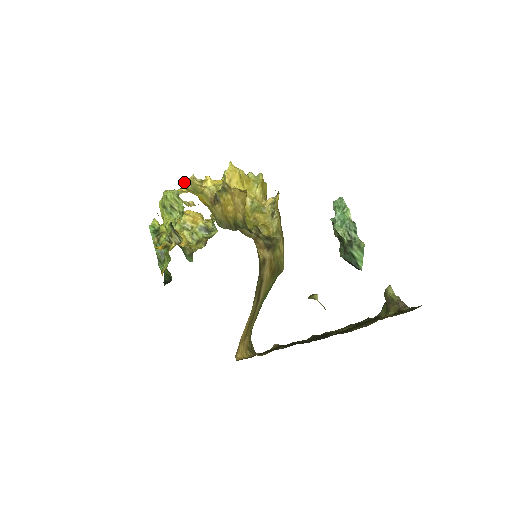
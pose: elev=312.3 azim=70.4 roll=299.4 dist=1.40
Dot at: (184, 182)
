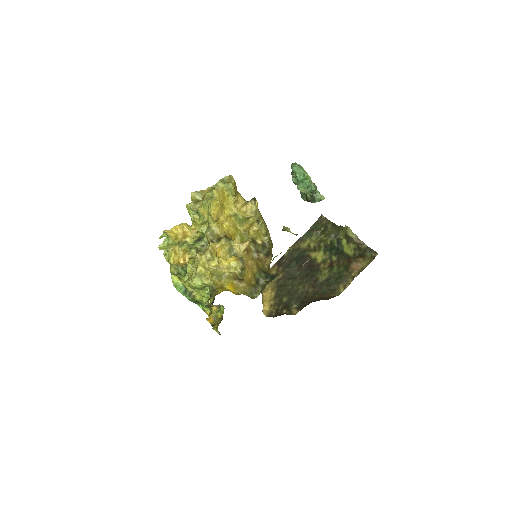
Dot at: (199, 264)
